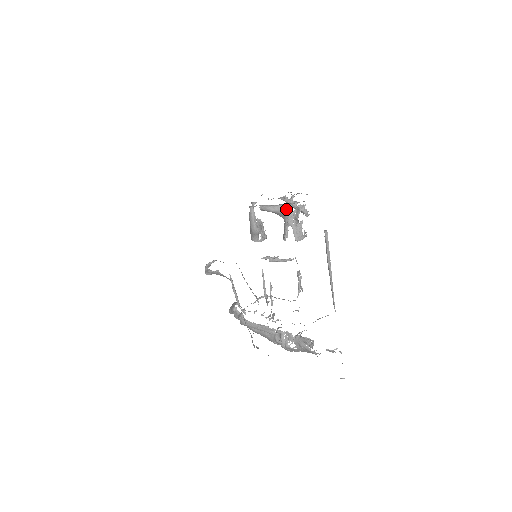
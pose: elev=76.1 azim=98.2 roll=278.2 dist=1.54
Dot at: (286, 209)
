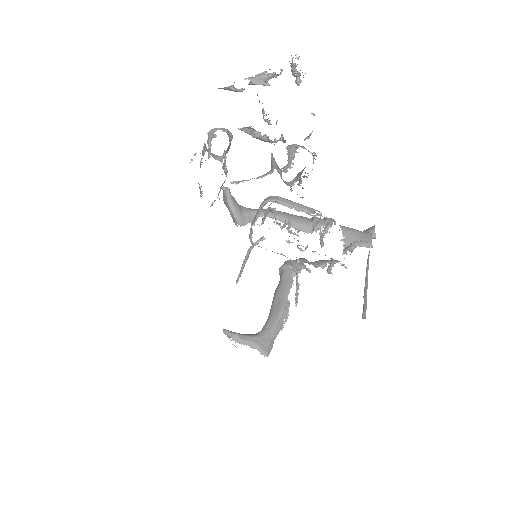
Dot at: occluded
